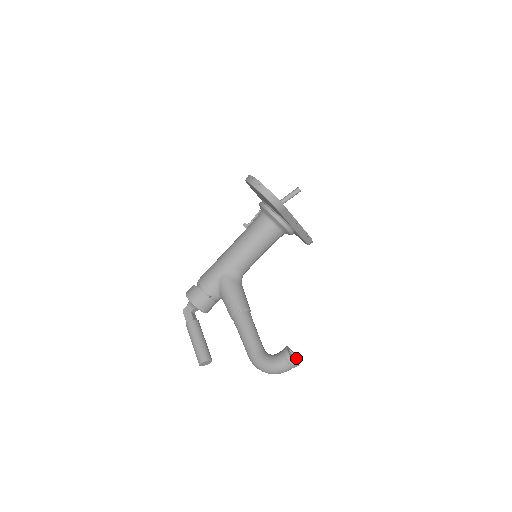
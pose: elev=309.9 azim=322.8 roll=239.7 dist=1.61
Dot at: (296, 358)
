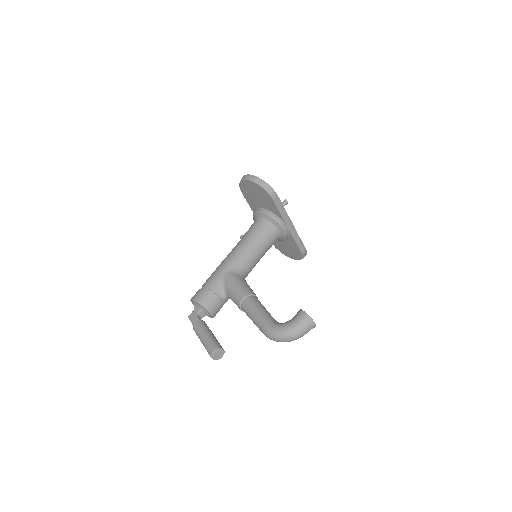
Dot at: occluded
